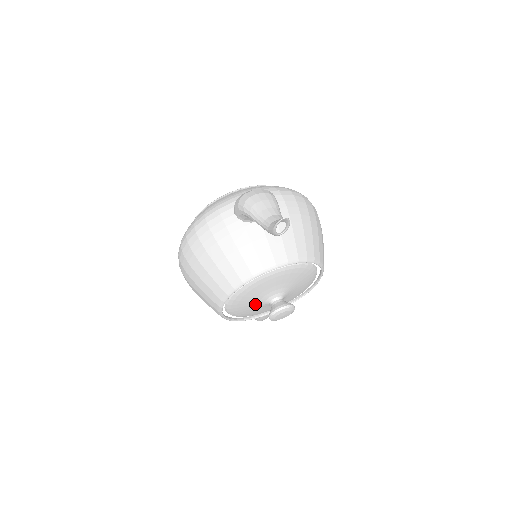
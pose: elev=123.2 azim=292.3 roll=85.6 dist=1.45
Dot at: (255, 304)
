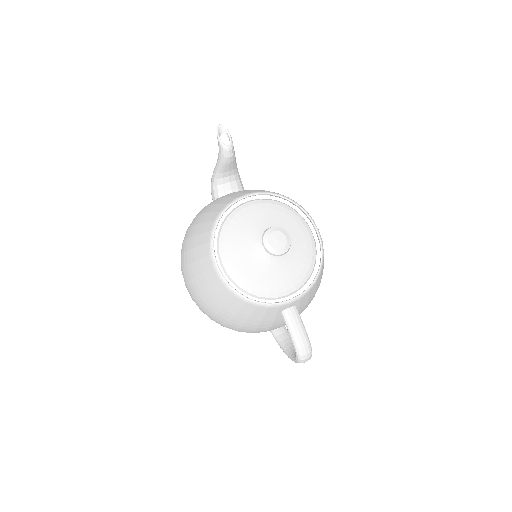
Dot at: (251, 254)
